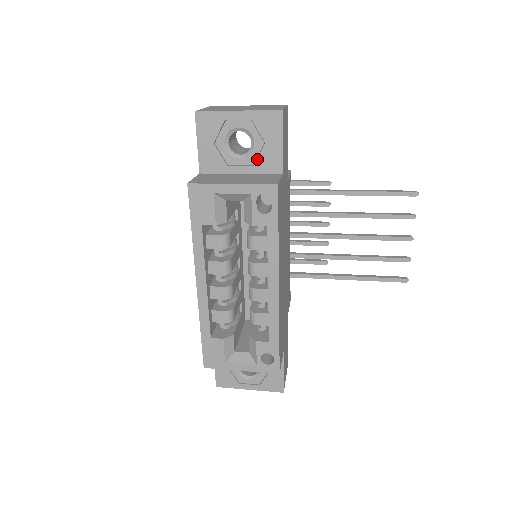
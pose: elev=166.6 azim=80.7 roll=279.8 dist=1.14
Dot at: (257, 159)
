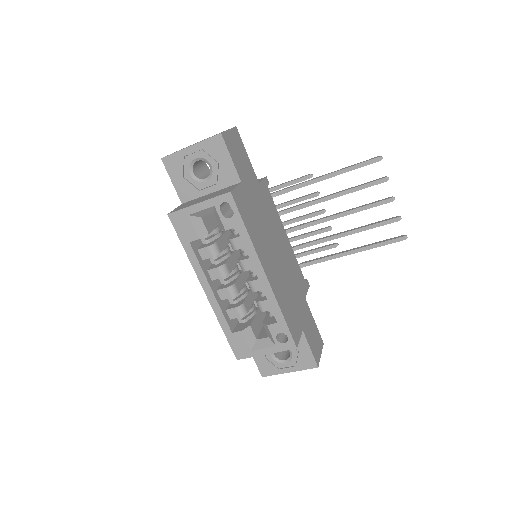
Dot at: (218, 177)
